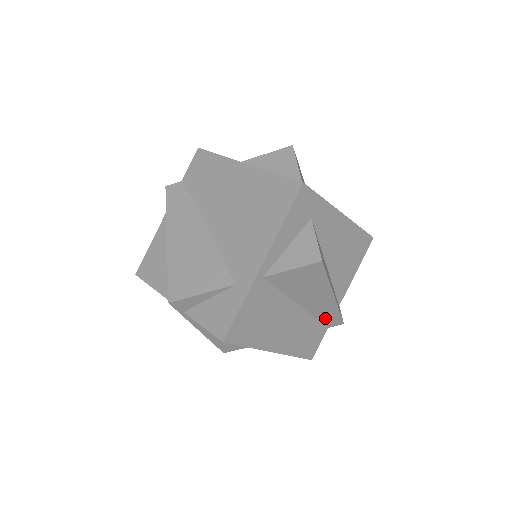
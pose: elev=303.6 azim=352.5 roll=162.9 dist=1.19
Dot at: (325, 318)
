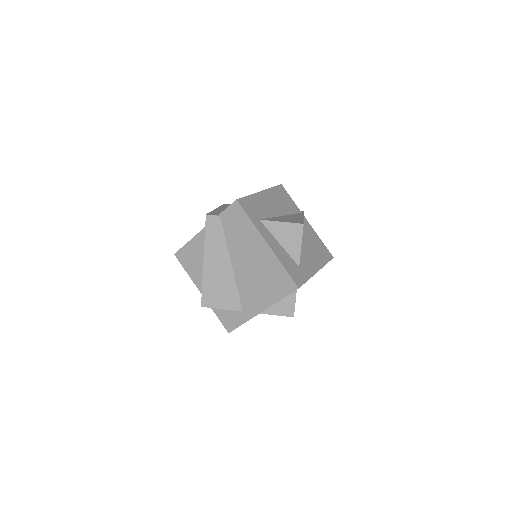
Dot at: occluded
